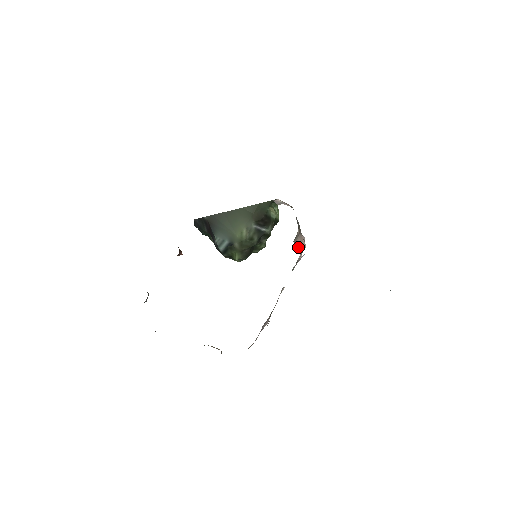
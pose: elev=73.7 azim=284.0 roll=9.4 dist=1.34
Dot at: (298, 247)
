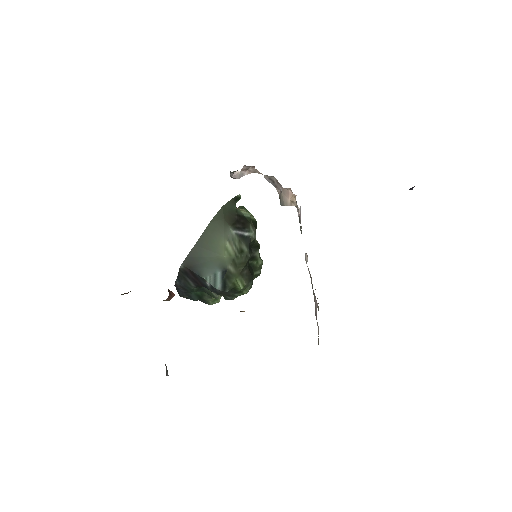
Dot at: (289, 205)
